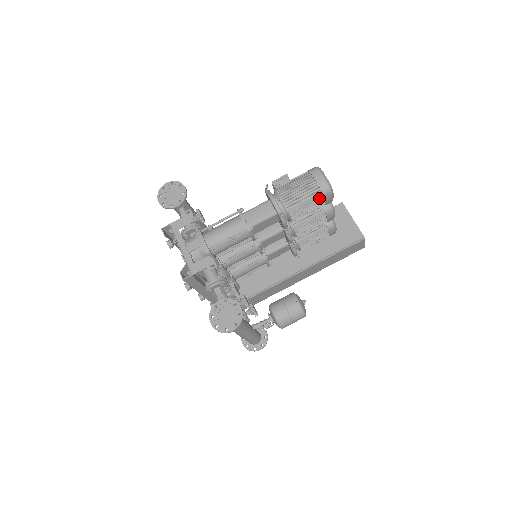
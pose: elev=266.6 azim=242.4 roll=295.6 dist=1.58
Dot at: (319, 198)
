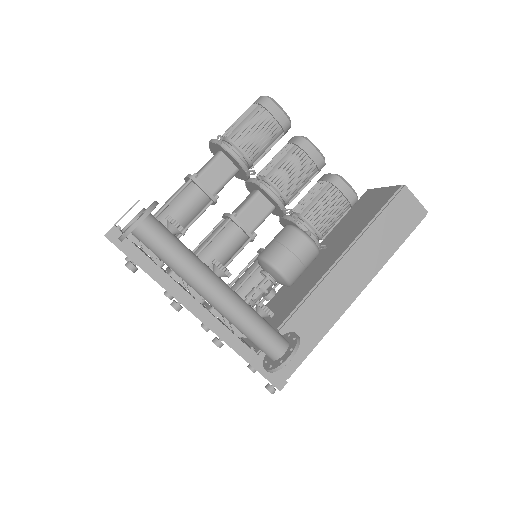
Dot at: (261, 113)
